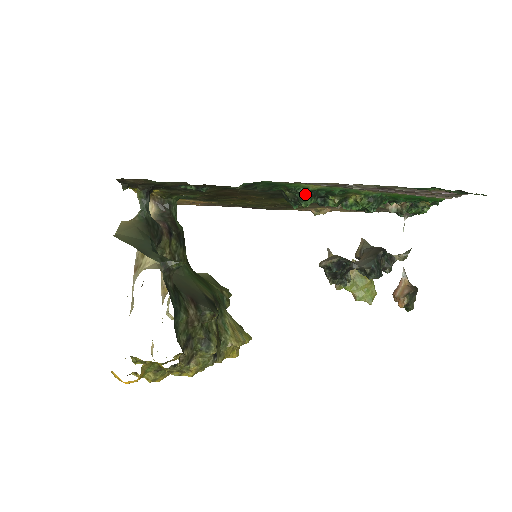
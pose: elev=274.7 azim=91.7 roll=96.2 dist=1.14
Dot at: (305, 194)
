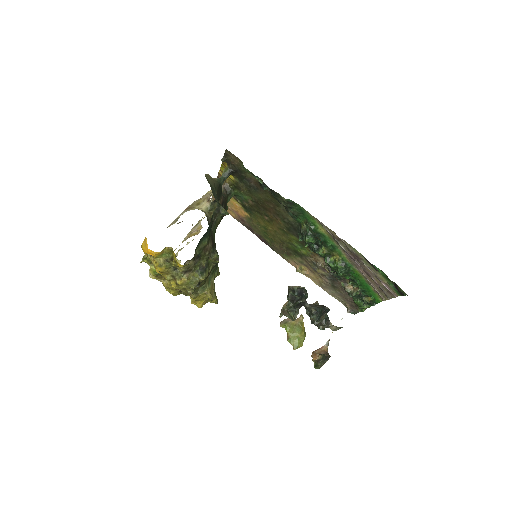
Dot at: (313, 233)
